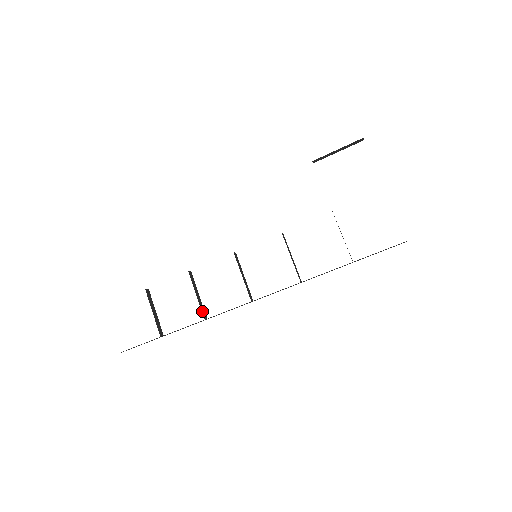
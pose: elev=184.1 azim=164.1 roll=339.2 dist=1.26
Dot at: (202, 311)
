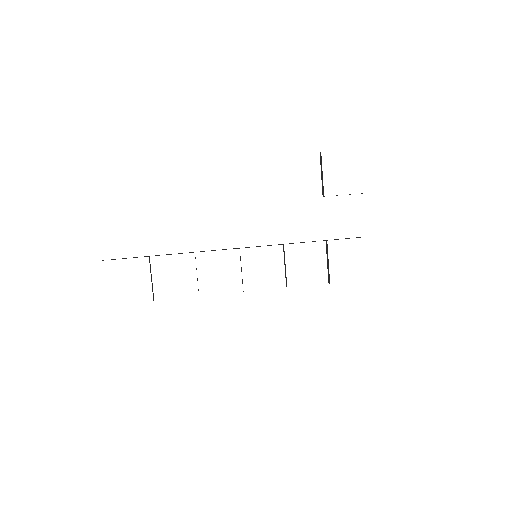
Dot at: (198, 289)
